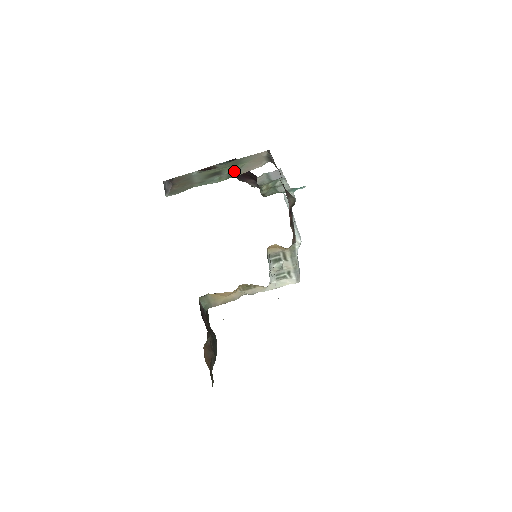
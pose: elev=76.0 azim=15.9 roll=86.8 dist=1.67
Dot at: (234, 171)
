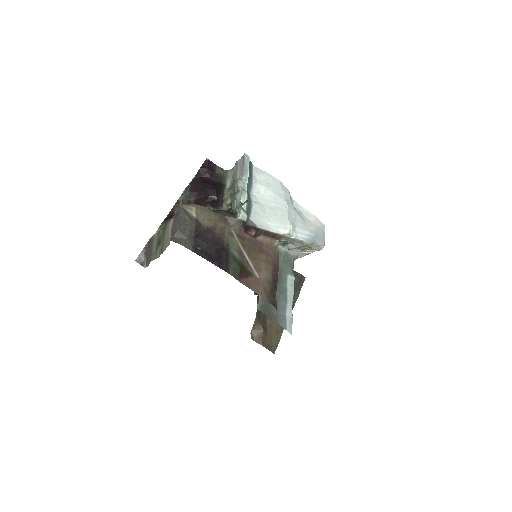
Dot at: (163, 243)
